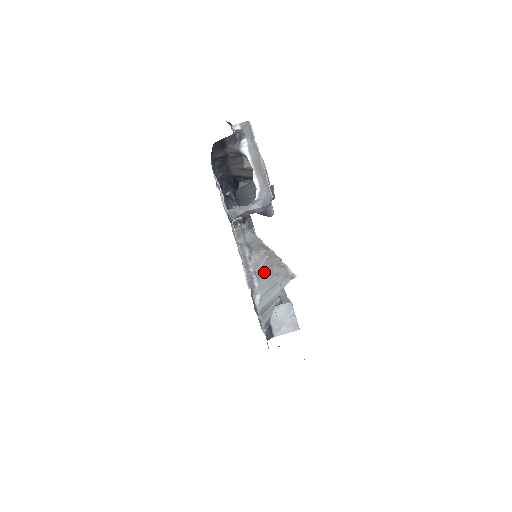
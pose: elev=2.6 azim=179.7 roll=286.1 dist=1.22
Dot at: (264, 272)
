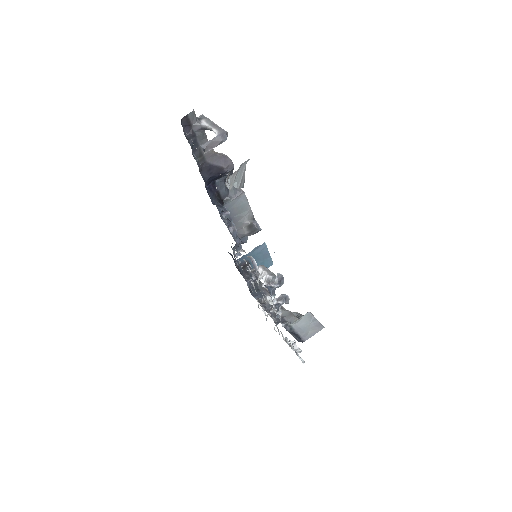
Dot at: (236, 174)
